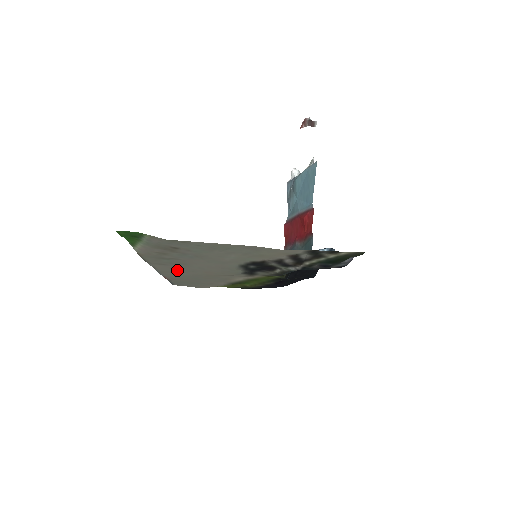
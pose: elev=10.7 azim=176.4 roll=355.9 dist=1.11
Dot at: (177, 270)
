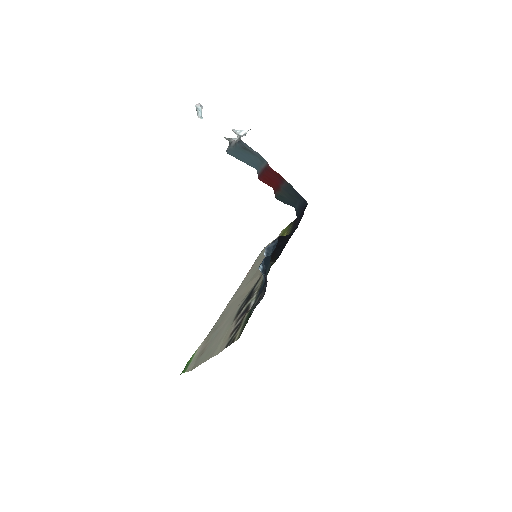
Dot at: (235, 298)
